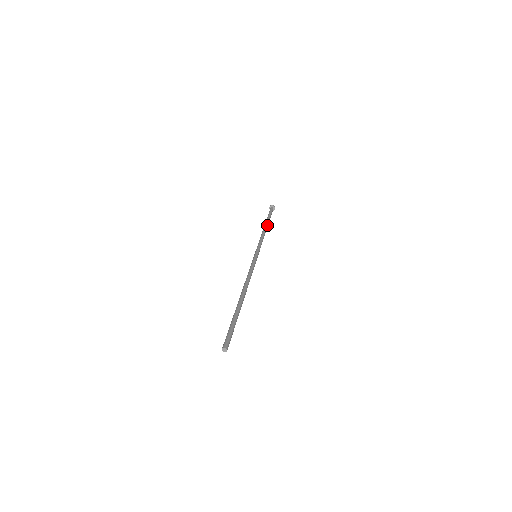
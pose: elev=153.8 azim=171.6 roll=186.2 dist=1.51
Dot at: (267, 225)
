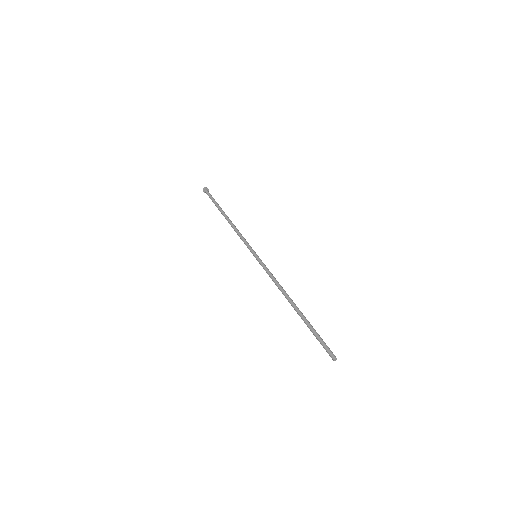
Dot at: occluded
